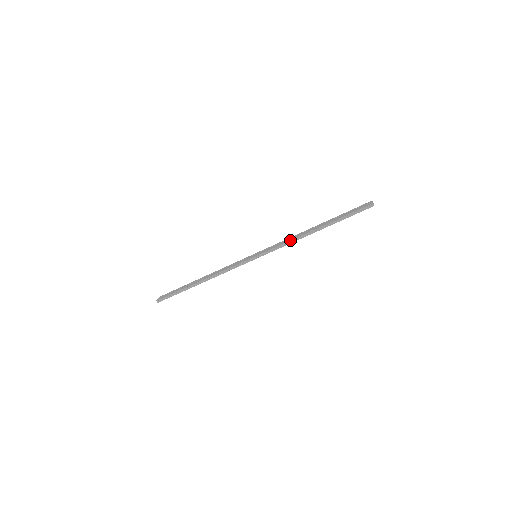
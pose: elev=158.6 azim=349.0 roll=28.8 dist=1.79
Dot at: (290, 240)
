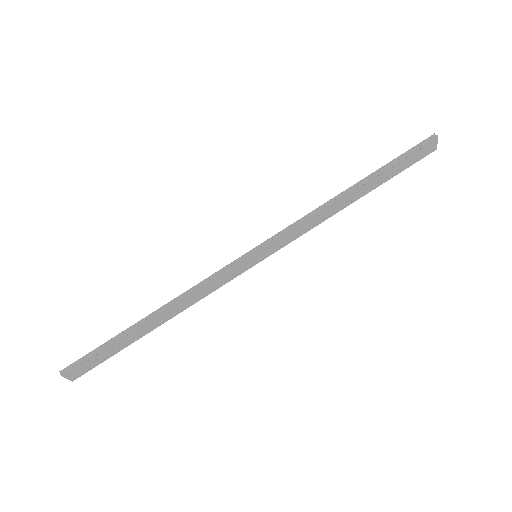
Dot at: occluded
